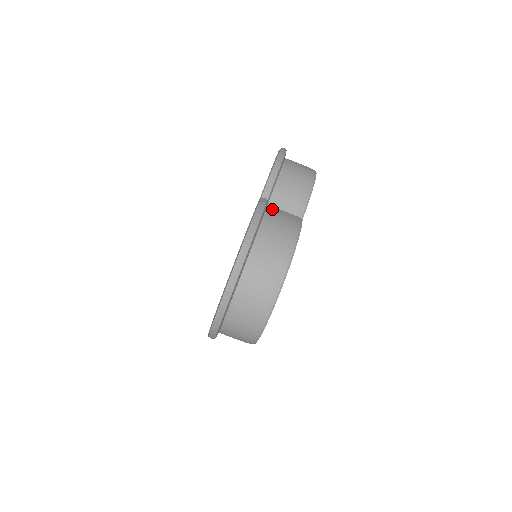
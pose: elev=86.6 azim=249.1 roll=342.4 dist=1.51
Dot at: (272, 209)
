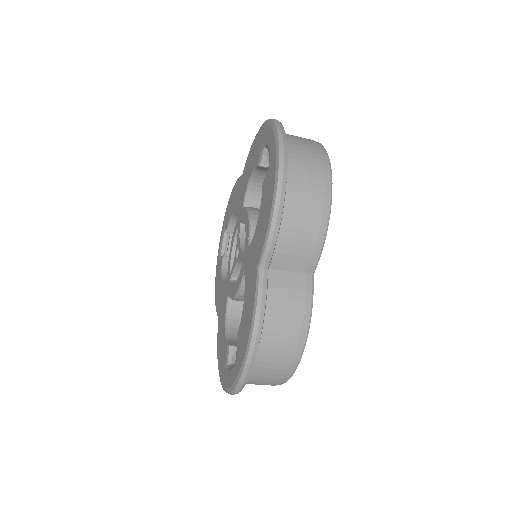
Dot at: (275, 281)
